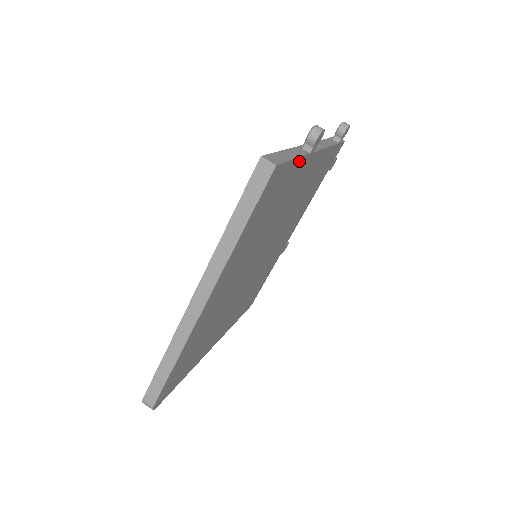
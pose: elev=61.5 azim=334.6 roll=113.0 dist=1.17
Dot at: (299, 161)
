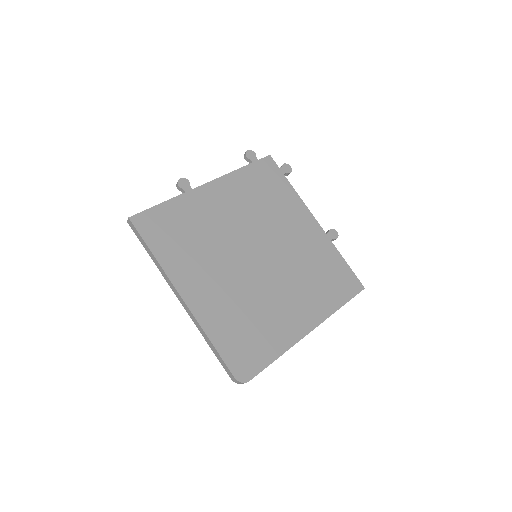
Dot at: (172, 202)
